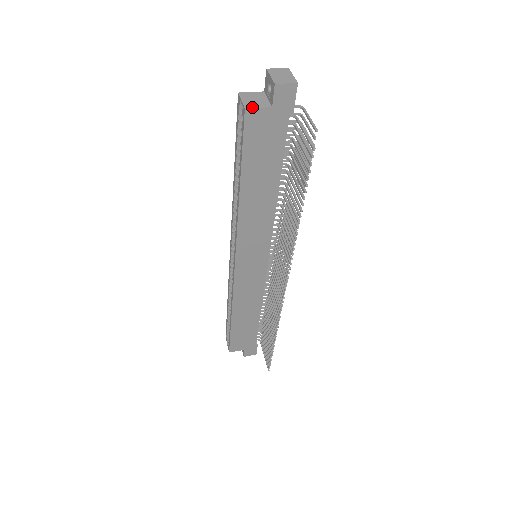
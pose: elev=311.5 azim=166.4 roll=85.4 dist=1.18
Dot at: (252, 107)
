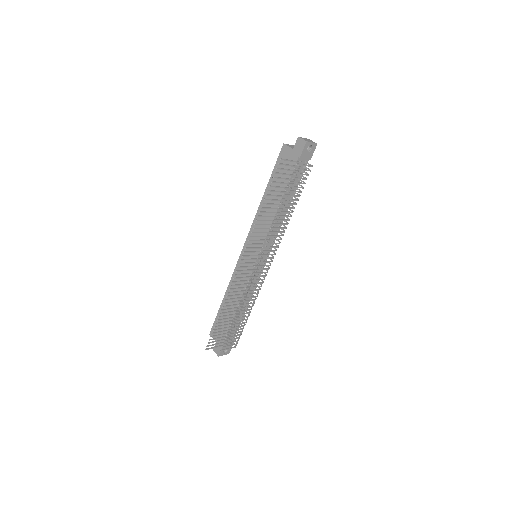
Dot at: (287, 145)
